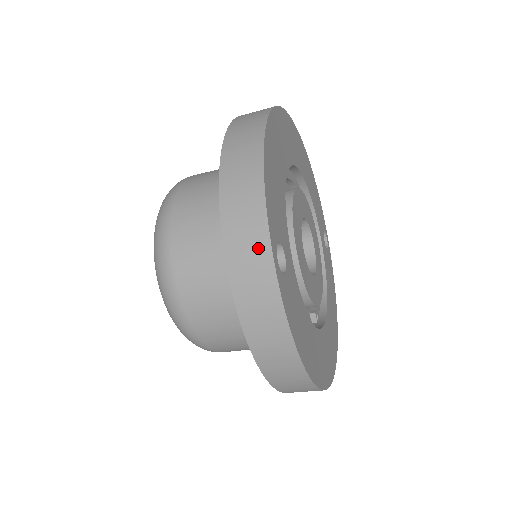
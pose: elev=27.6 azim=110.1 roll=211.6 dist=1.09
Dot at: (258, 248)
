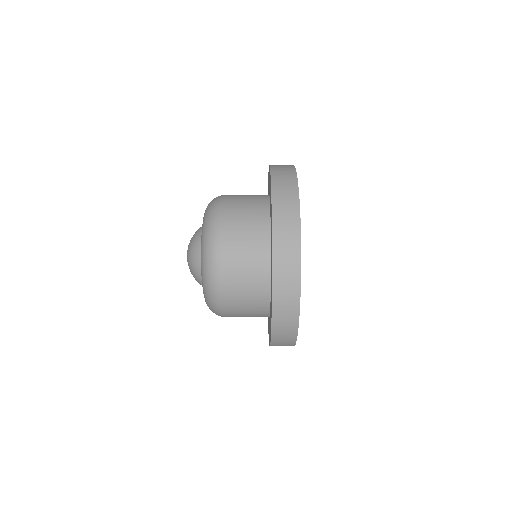
Dot at: (288, 168)
